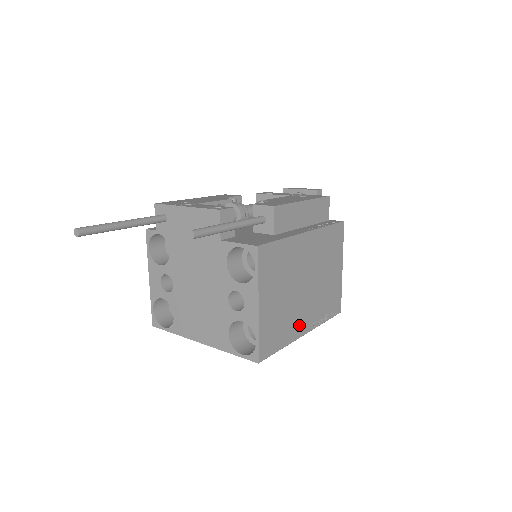
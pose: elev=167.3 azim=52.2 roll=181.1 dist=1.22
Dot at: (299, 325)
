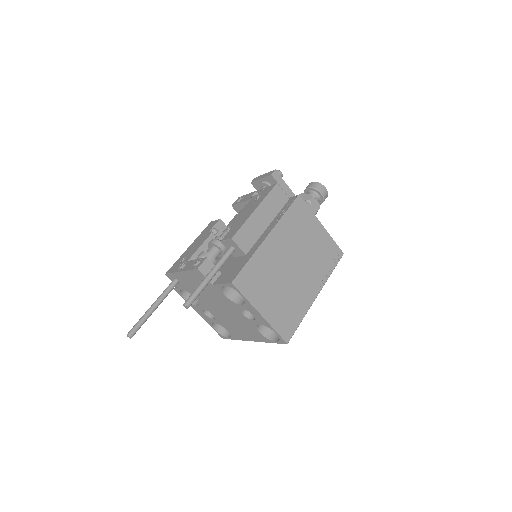
Dot at: (307, 295)
